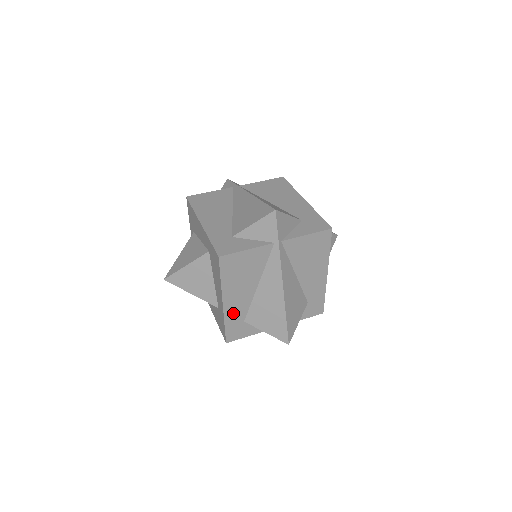
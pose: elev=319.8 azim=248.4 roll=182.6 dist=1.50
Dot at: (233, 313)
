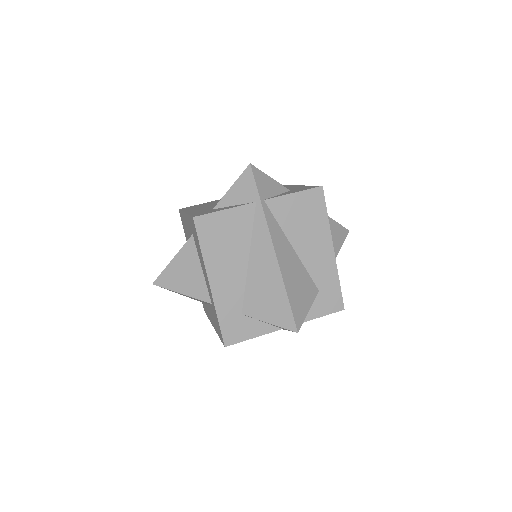
Dot at: (225, 300)
